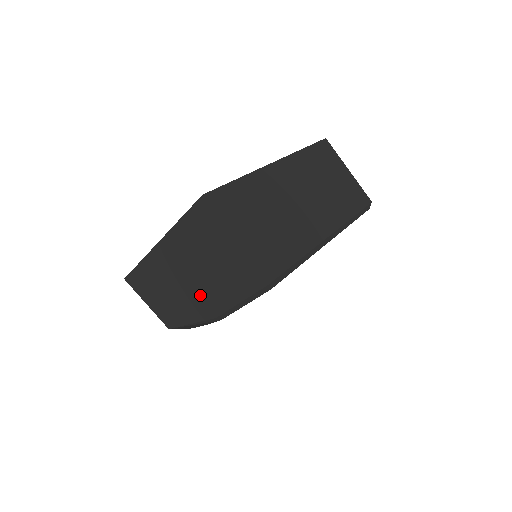
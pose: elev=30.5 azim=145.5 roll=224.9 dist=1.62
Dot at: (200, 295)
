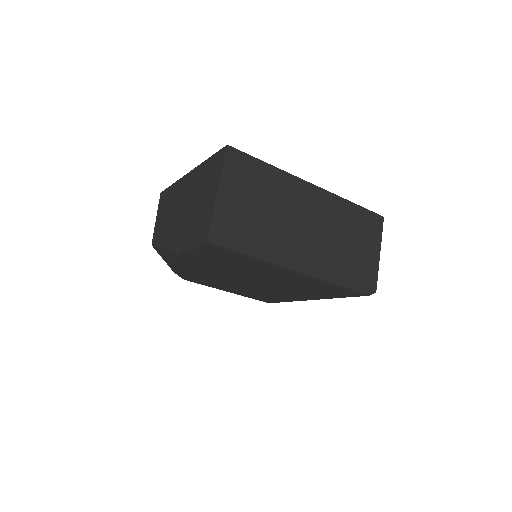
Dot at: (179, 225)
